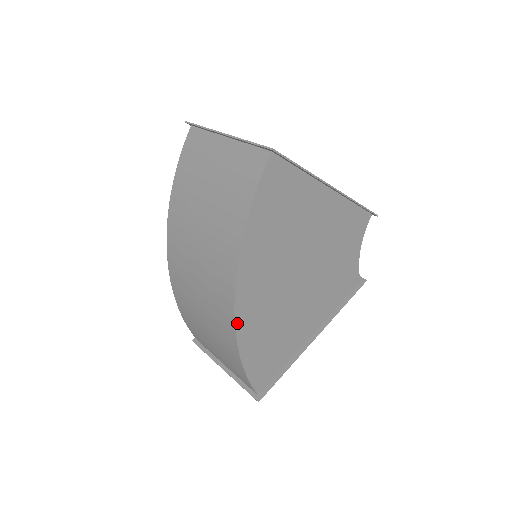
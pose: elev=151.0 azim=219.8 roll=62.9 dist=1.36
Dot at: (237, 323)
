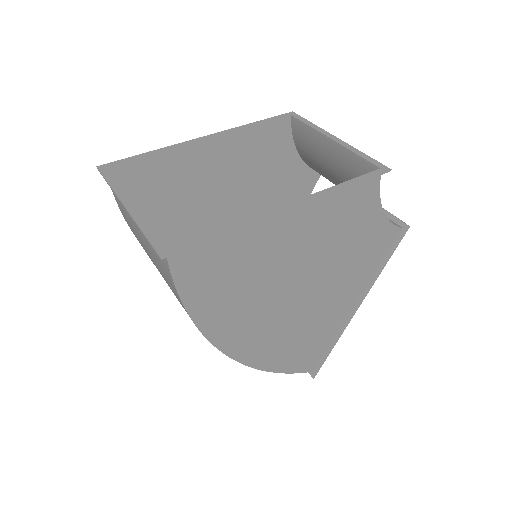
Dot at: (244, 362)
